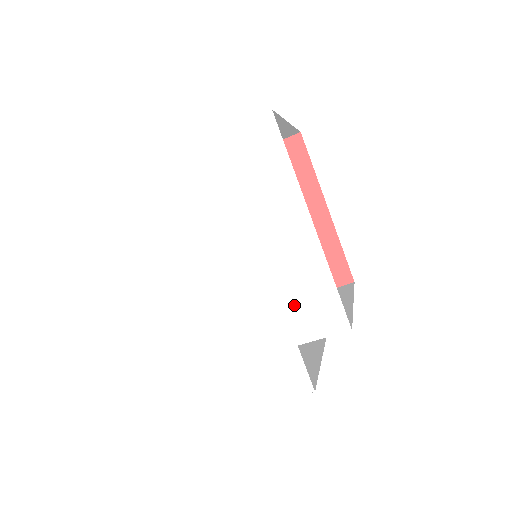
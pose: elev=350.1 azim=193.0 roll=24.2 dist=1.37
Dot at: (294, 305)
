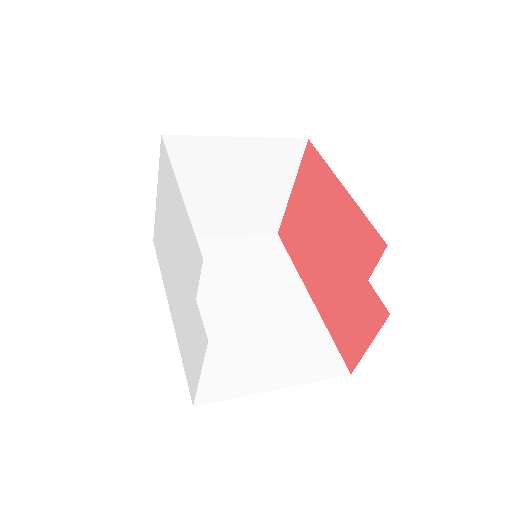
Dot at: (188, 263)
